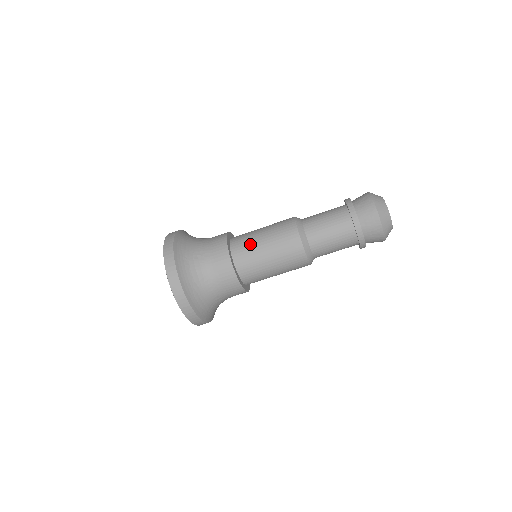
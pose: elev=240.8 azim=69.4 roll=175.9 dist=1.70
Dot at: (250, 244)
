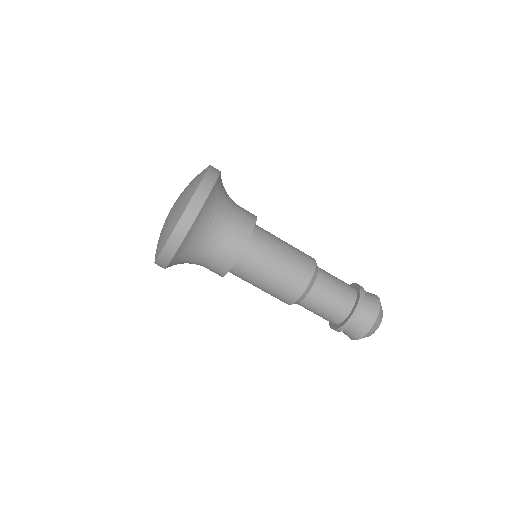
Dot at: (271, 243)
